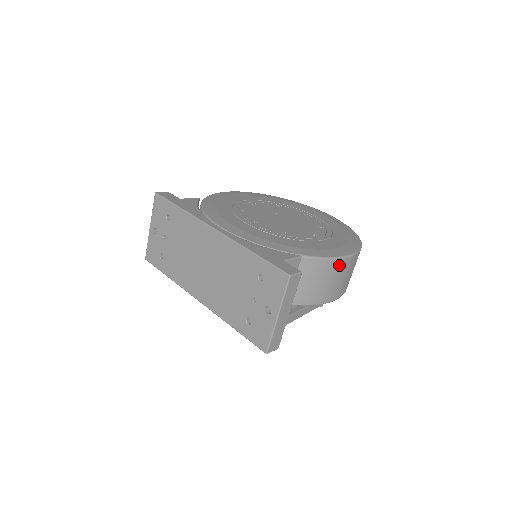
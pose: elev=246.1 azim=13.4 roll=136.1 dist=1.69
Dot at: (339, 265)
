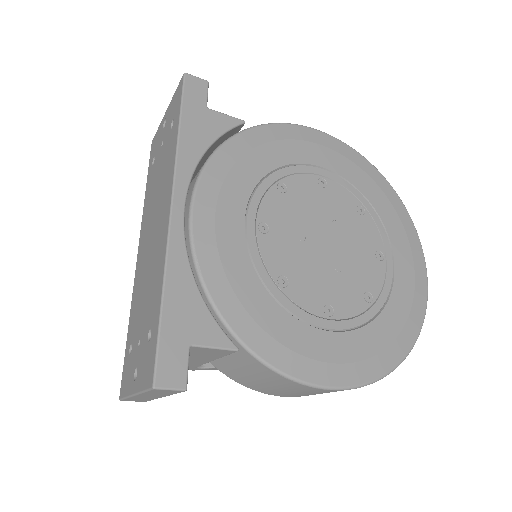
Dot at: (304, 388)
